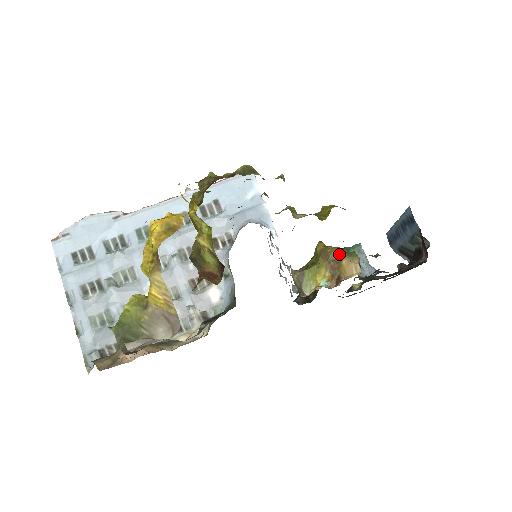
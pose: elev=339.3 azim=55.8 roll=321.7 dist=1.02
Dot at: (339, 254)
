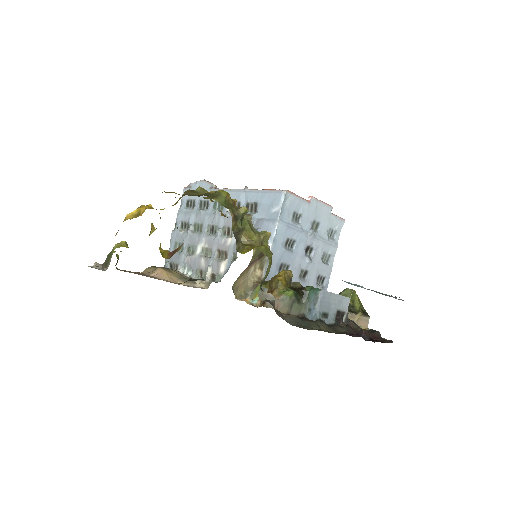
Dot at: (276, 286)
